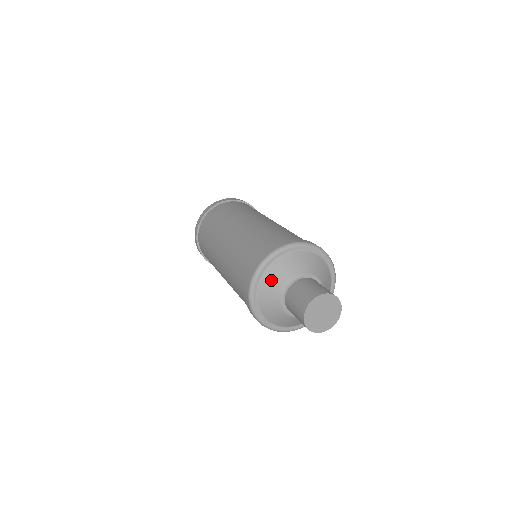
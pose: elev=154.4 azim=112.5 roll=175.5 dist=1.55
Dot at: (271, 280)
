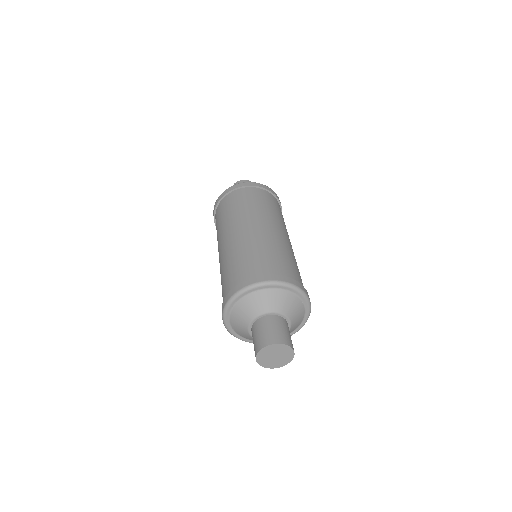
Dot at: (241, 310)
